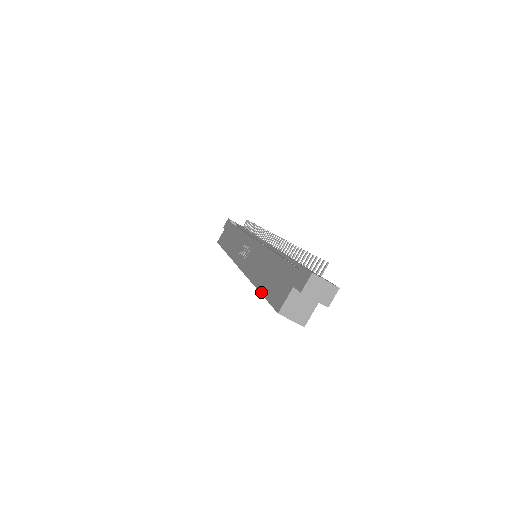
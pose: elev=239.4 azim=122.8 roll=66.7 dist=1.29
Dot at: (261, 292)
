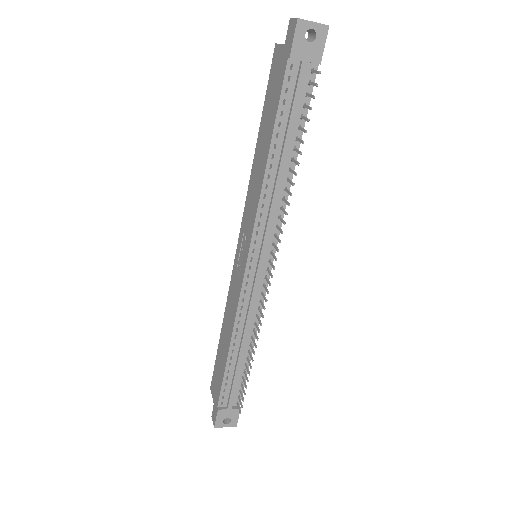
Dot at: (218, 348)
